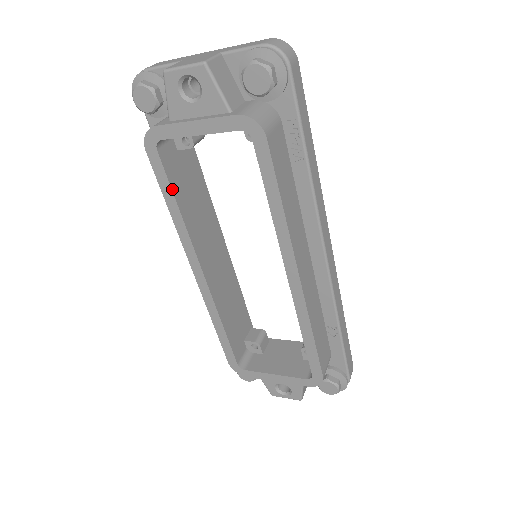
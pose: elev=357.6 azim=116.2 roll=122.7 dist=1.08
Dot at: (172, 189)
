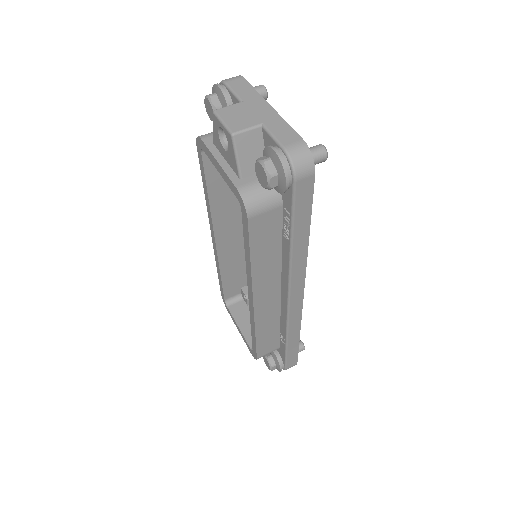
Dot at: (206, 181)
